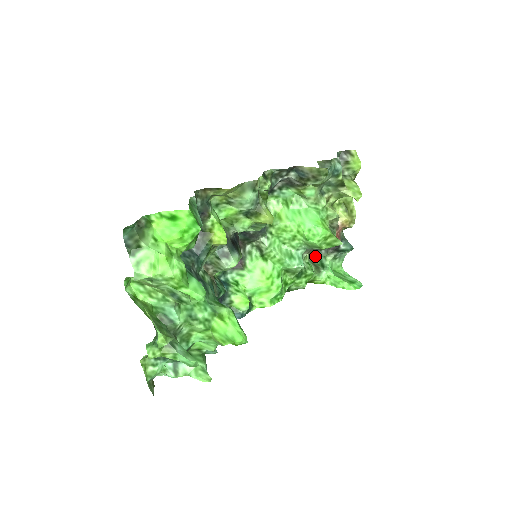
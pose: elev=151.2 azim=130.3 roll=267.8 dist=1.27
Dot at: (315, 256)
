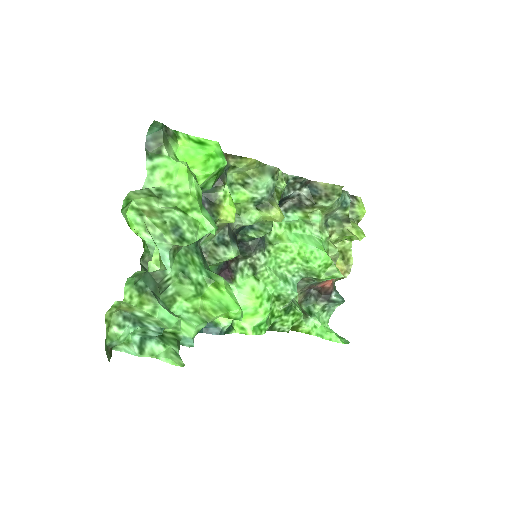
Dot at: (303, 303)
